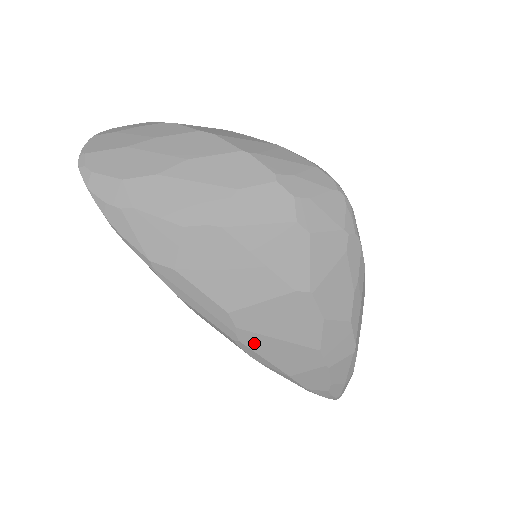
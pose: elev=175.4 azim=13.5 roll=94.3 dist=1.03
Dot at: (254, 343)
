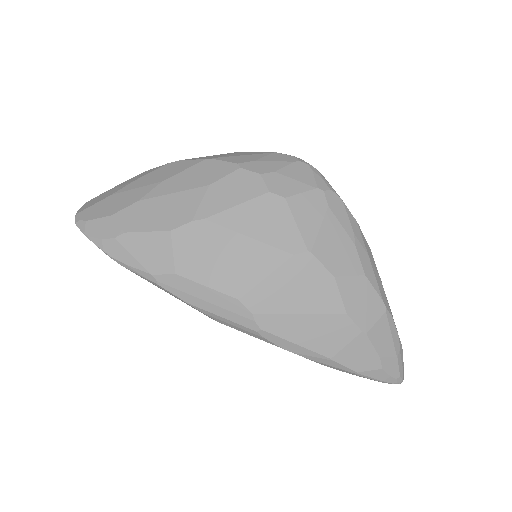
Dot at: (277, 327)
